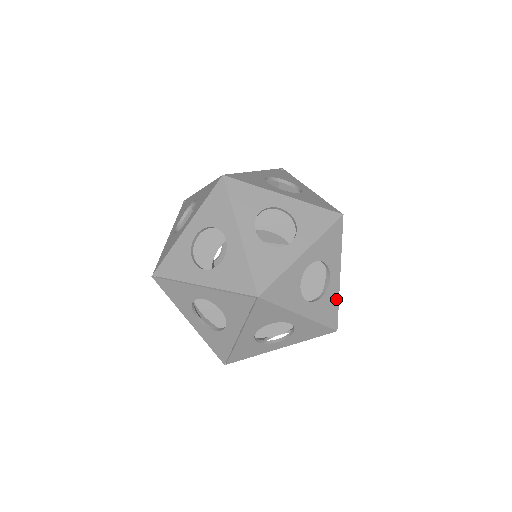
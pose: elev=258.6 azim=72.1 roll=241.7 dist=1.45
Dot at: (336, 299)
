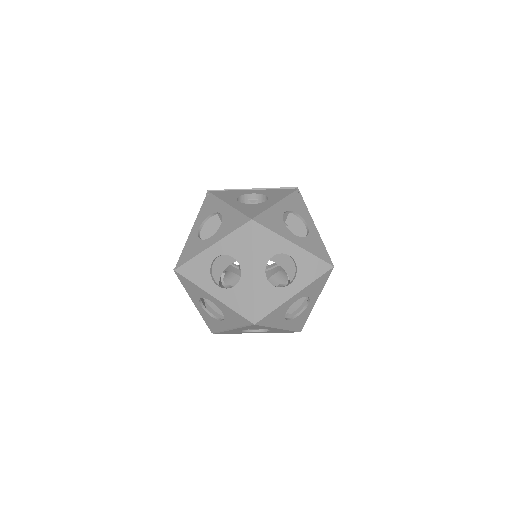
Dot at: (307, 315)
